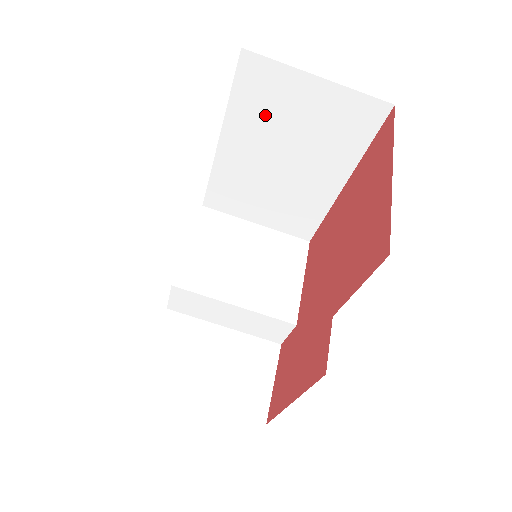
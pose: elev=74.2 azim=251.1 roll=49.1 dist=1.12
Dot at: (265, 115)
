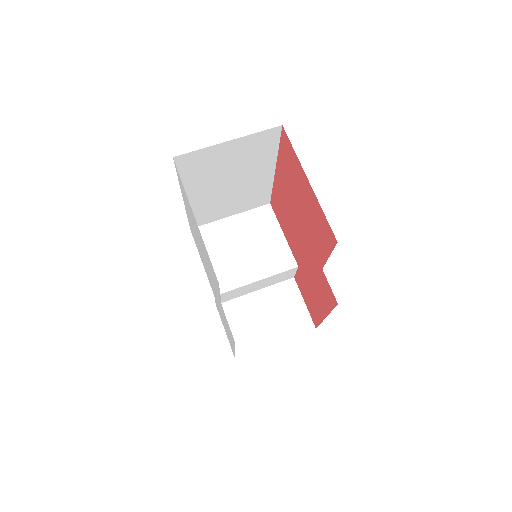
Dot at: (205, 173)
